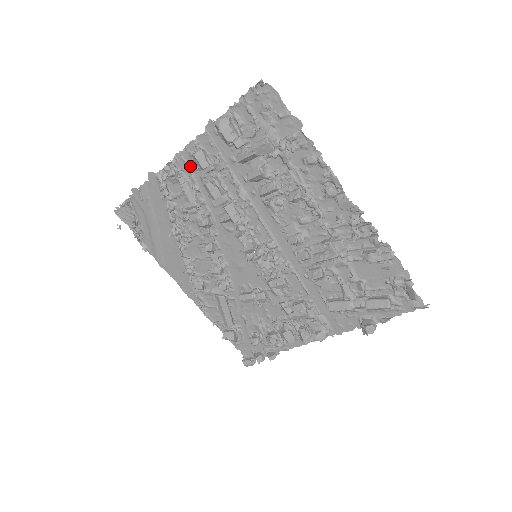
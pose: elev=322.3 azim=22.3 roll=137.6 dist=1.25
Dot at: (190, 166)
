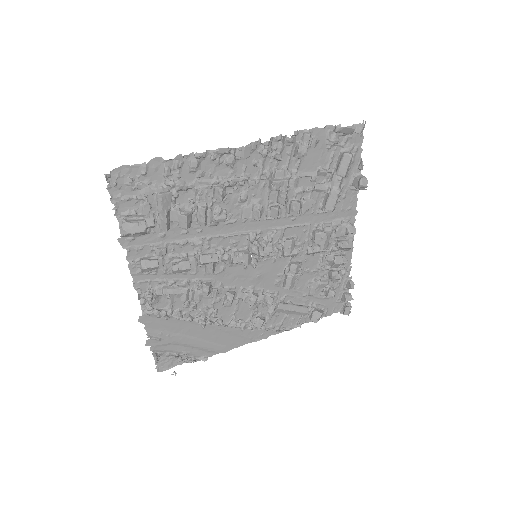
Dot at: (150, 279)
